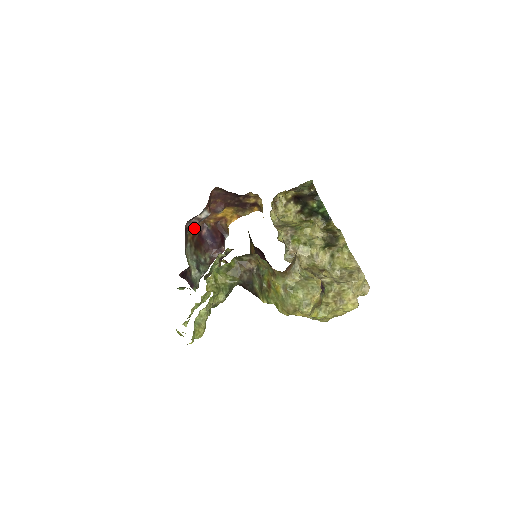
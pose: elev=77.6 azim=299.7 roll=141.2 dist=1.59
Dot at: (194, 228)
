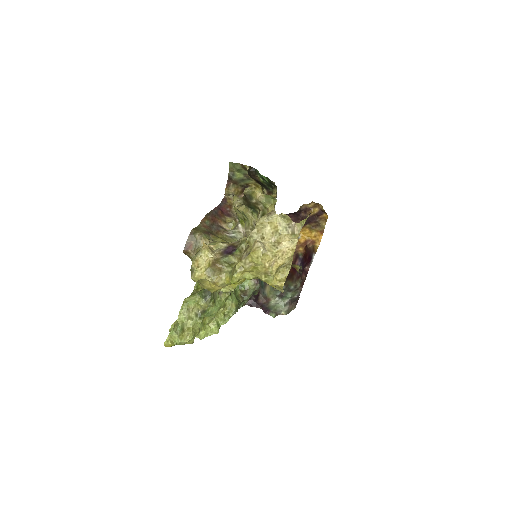
Dot at: occluded
